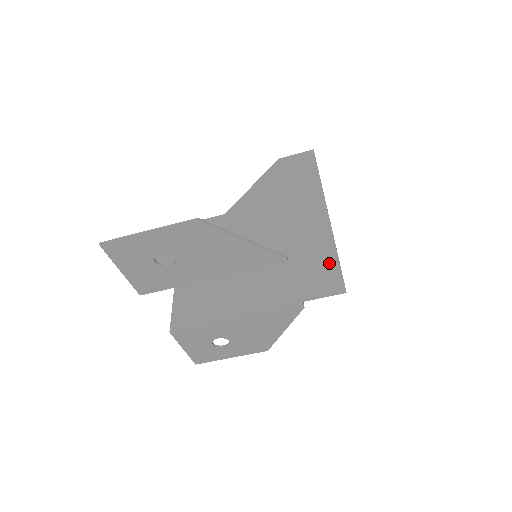
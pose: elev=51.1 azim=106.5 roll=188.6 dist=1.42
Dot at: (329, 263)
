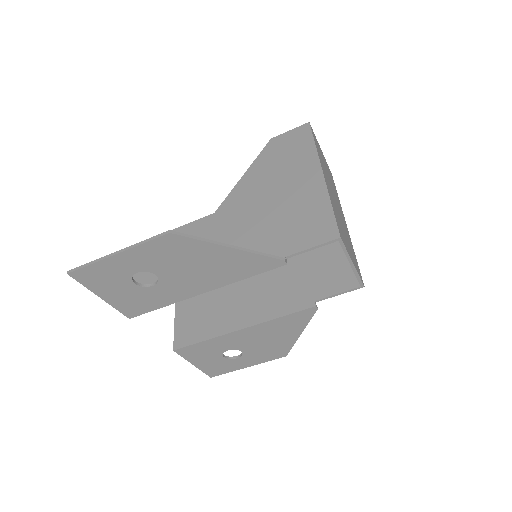
Dot at: (342, 253)
